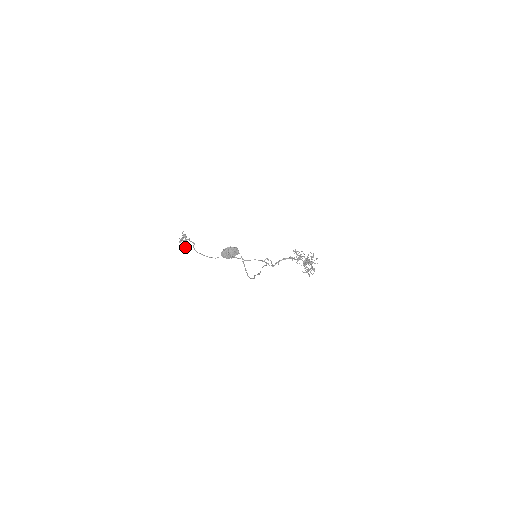
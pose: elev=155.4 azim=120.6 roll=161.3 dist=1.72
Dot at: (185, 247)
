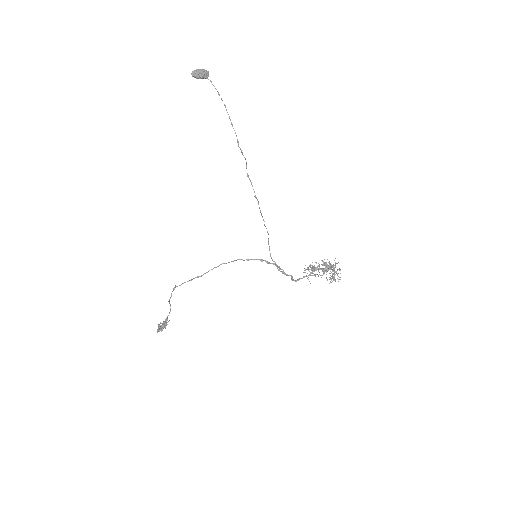
Dot at: (165, 325)
